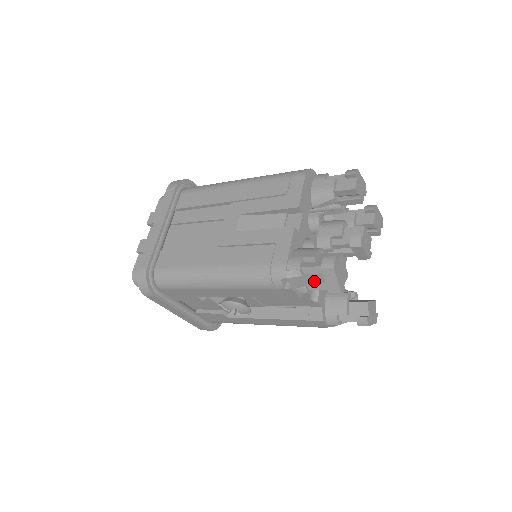
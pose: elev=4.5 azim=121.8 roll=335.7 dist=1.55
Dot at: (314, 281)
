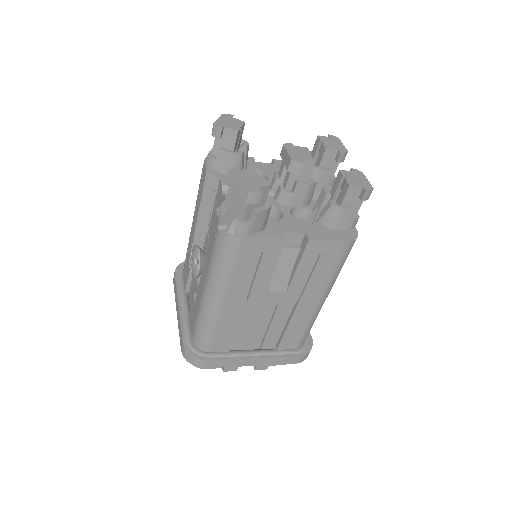
Dot at: occluded
